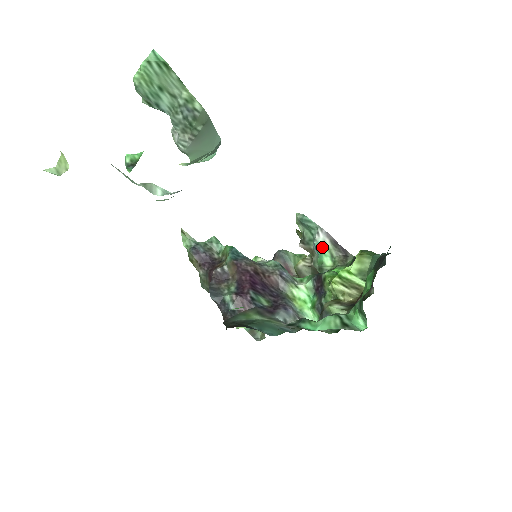
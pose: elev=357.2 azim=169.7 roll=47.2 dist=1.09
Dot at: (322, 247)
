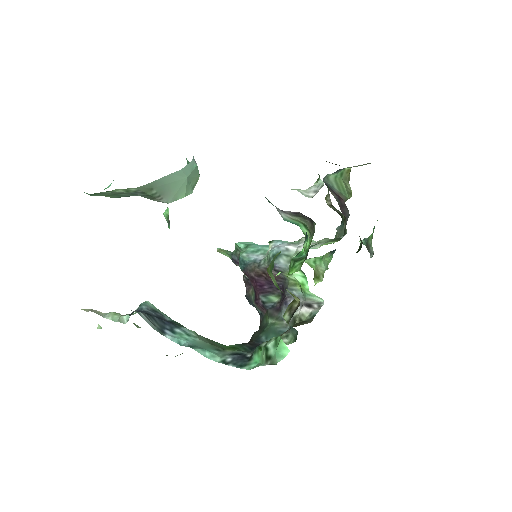
Dot at: (291, 221)
